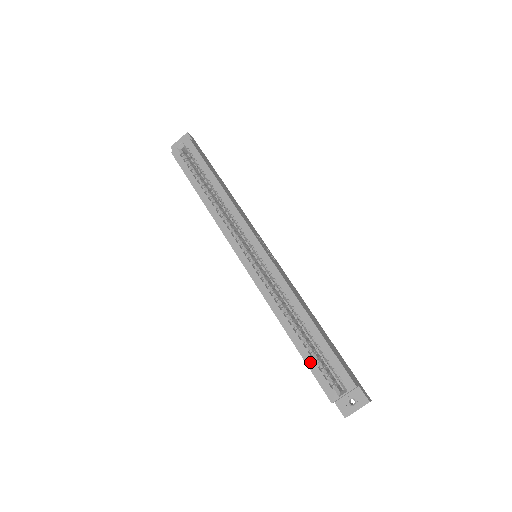
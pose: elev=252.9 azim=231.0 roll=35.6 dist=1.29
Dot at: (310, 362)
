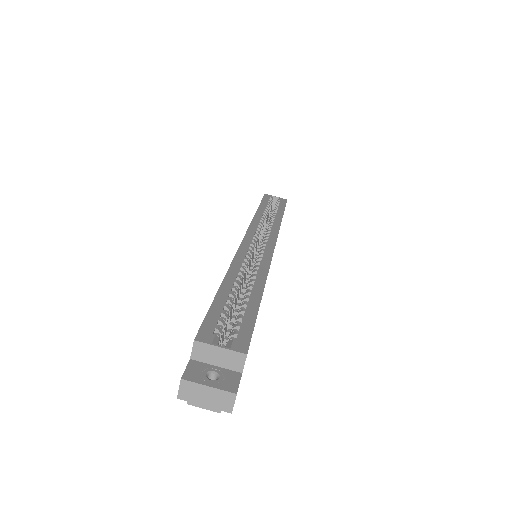
Dot at: (218, 305)
